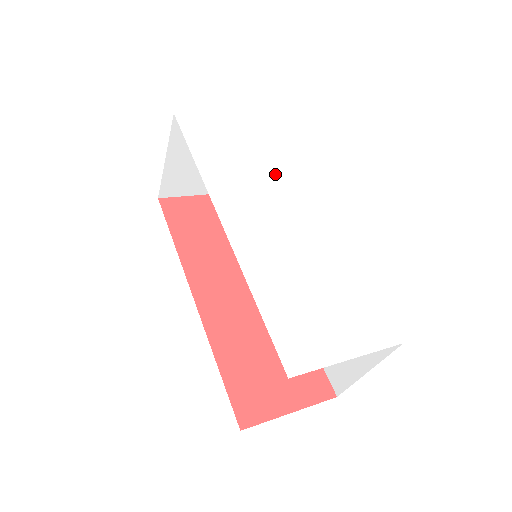
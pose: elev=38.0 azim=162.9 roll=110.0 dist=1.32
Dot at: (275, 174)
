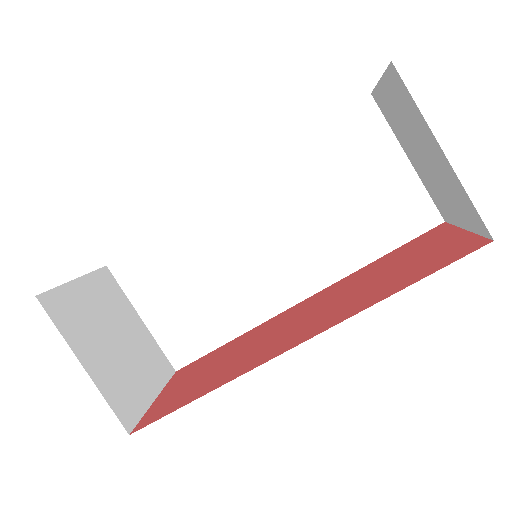
Dot at: occluded
